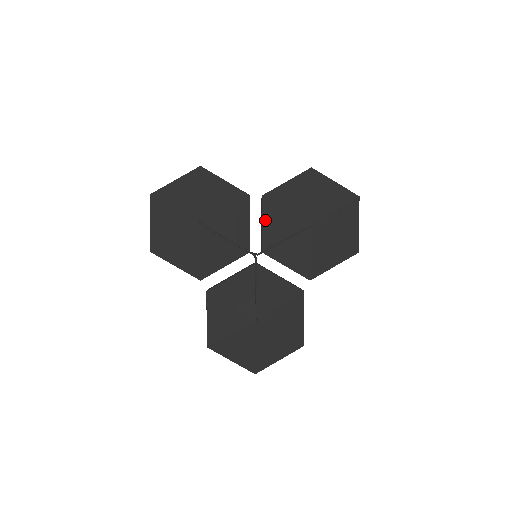
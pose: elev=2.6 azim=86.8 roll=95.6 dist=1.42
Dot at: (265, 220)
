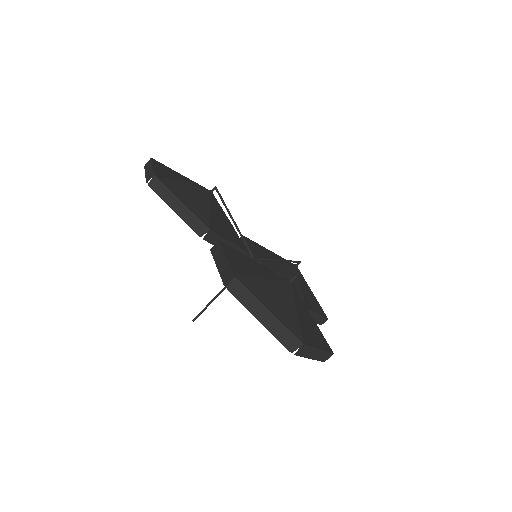
Dot at: (252, 246)
